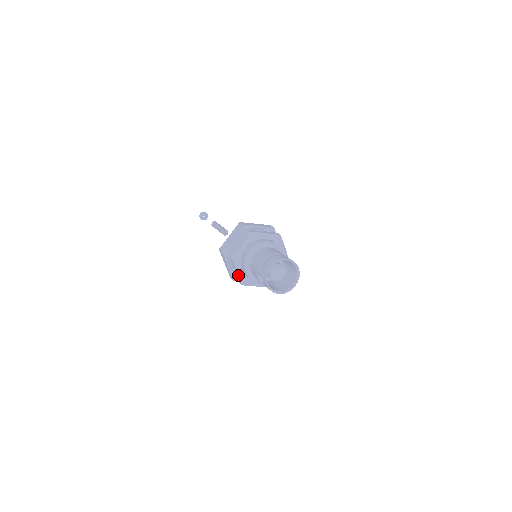
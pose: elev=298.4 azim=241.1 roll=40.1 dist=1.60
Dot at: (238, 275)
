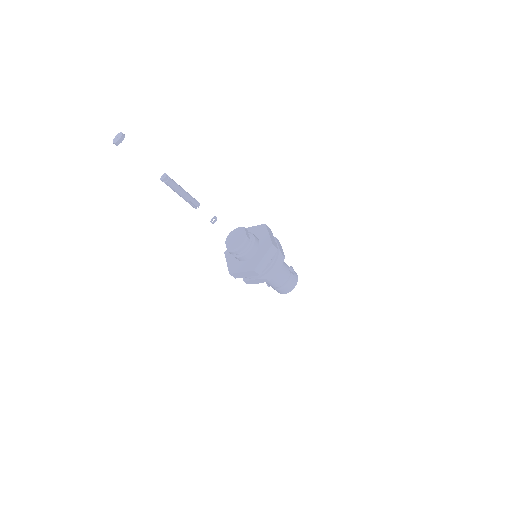
Dot at: occluded
